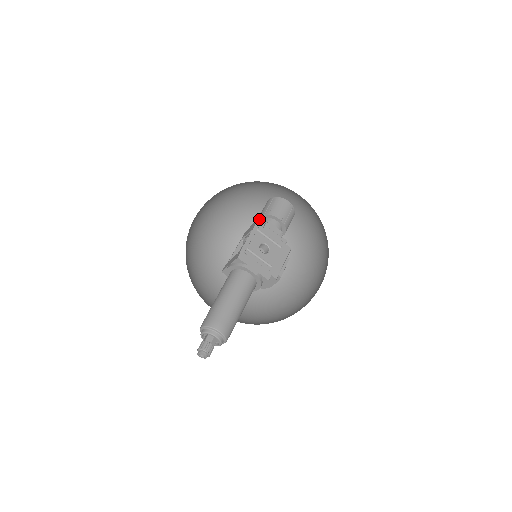
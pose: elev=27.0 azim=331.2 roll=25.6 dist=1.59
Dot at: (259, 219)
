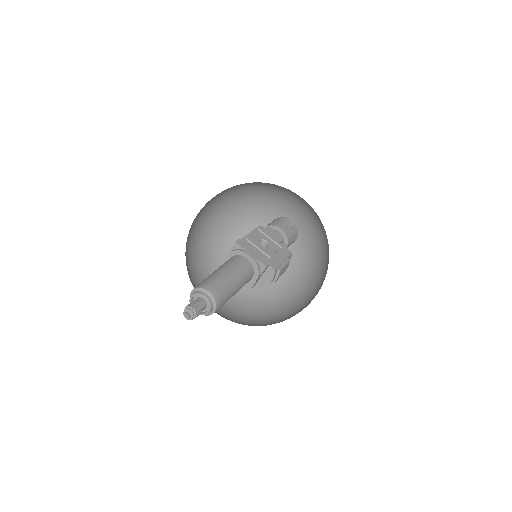
Dot at: occluded
